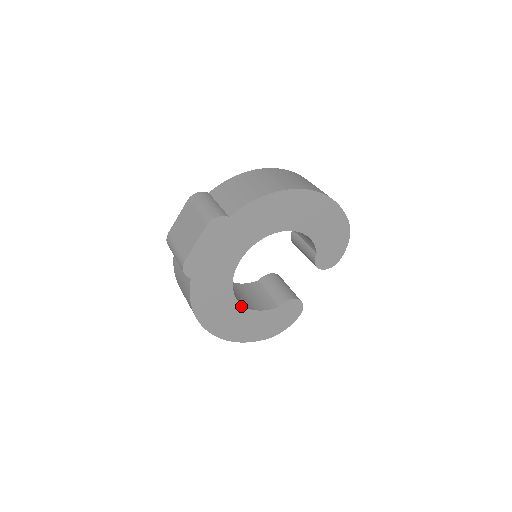
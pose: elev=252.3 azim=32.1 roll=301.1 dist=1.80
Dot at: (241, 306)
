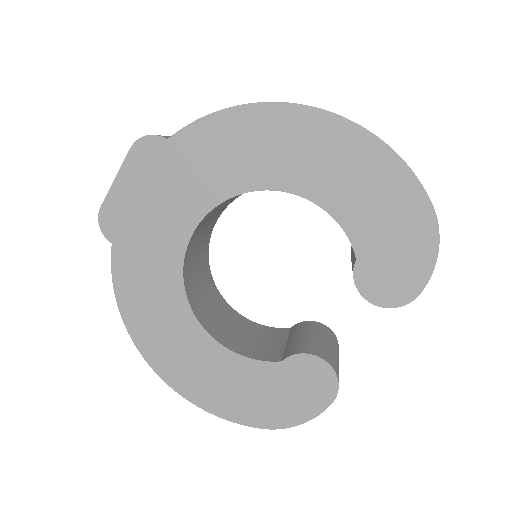
Dot at: (203, 331)
